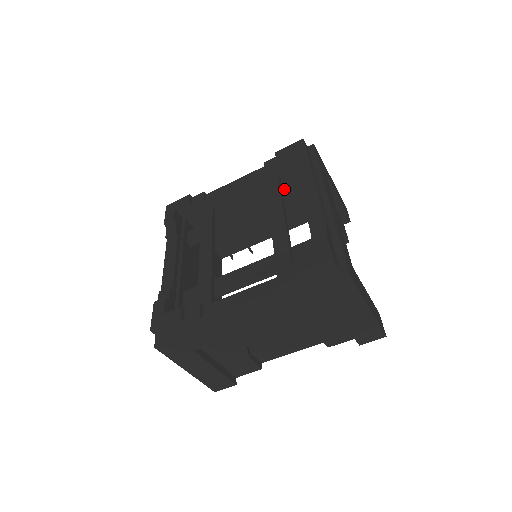
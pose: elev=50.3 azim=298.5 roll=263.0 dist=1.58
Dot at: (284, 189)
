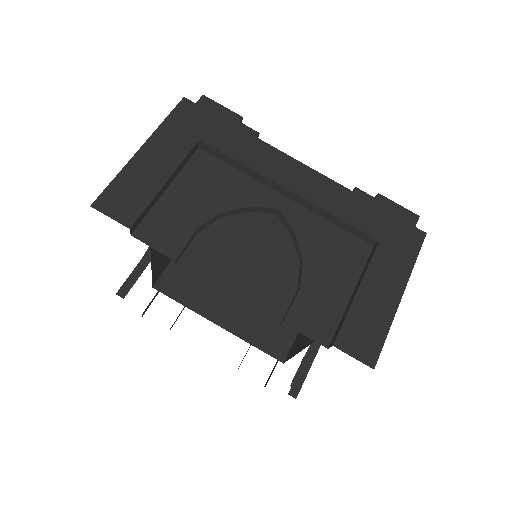
Dot at: occluded
